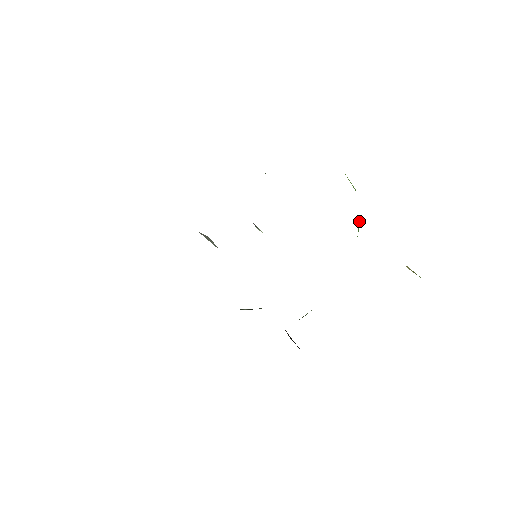
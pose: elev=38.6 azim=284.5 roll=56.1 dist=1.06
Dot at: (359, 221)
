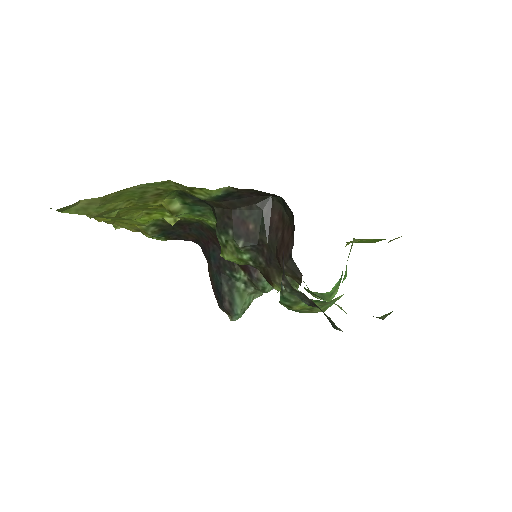
Dot at: (346, 266)
